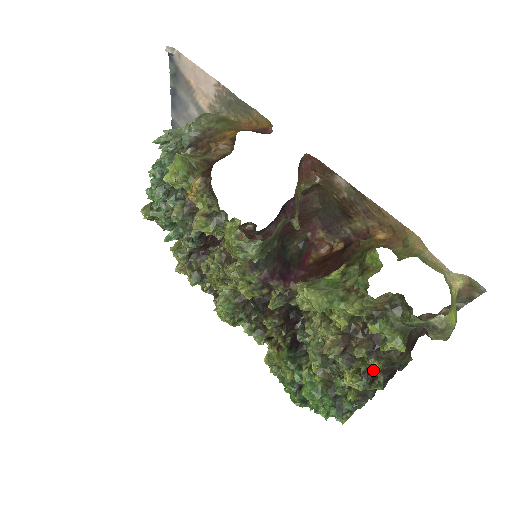
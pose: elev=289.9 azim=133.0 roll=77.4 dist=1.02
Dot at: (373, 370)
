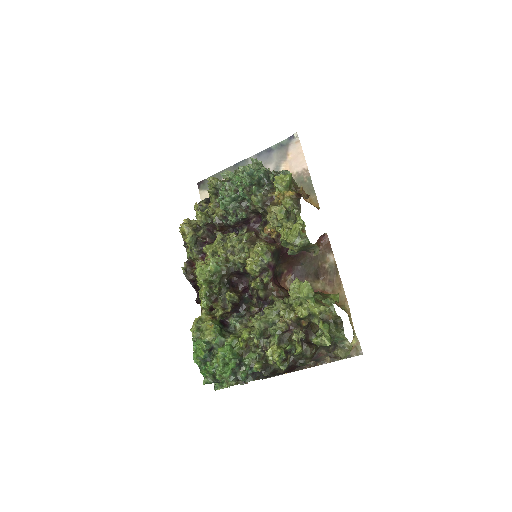
Dot at: (297, 350)
